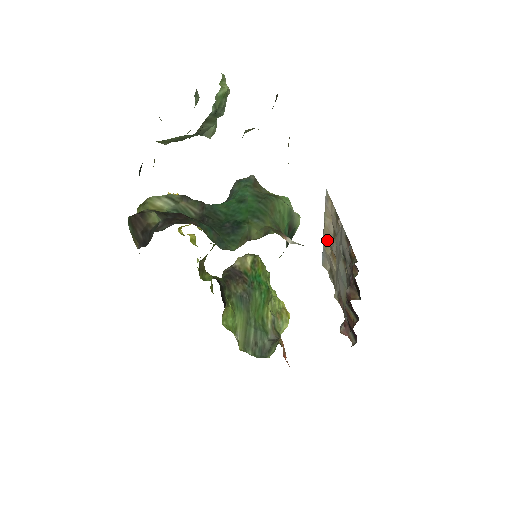
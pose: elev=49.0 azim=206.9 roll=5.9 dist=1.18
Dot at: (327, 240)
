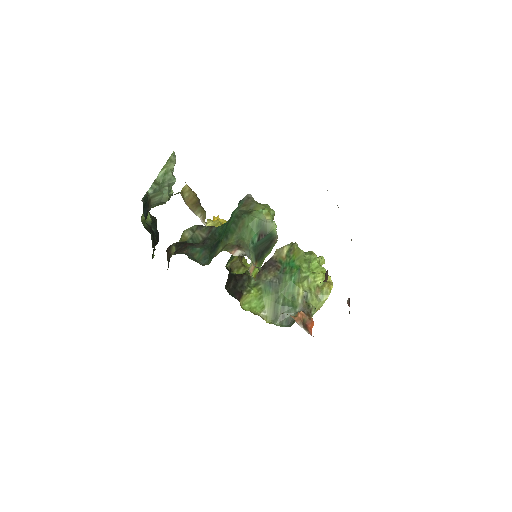
Dot at: occluded
